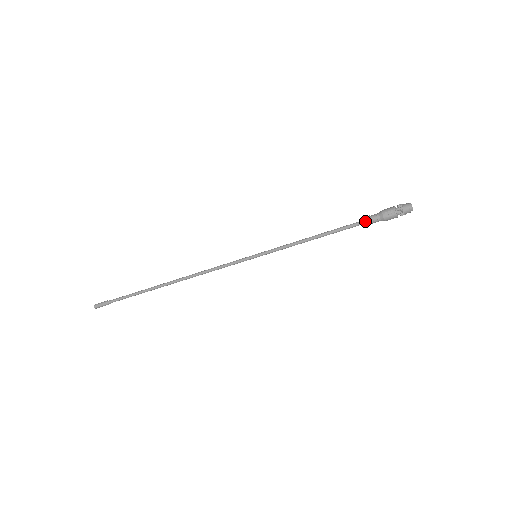
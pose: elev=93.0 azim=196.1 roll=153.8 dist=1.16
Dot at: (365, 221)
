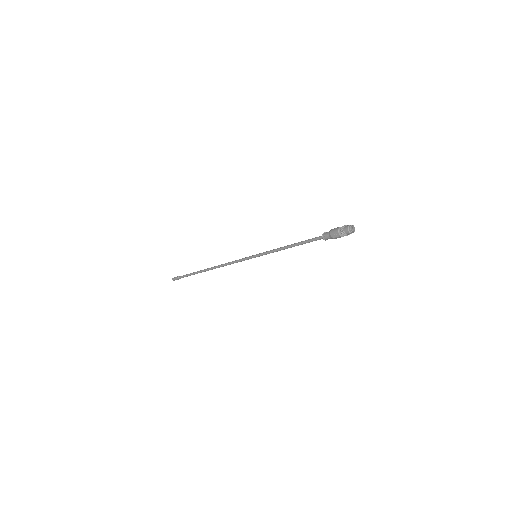
Dot at: (321, 238)
